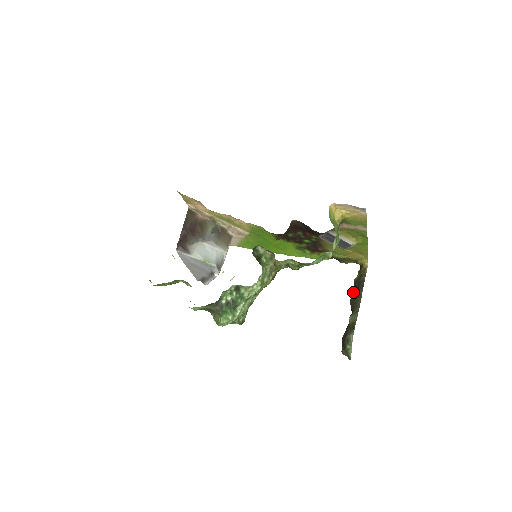
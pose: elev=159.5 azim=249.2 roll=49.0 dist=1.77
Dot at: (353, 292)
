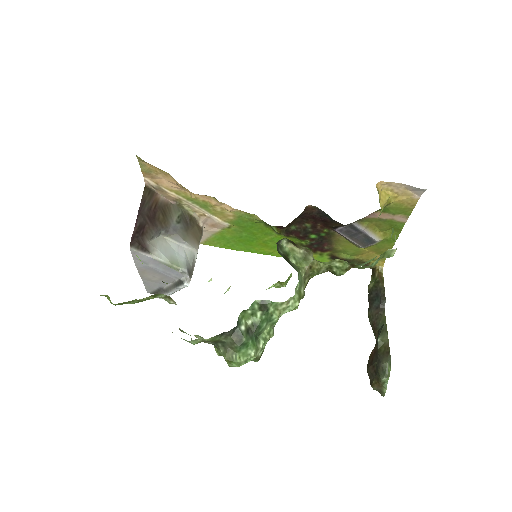
Dot at: (370, 304)
